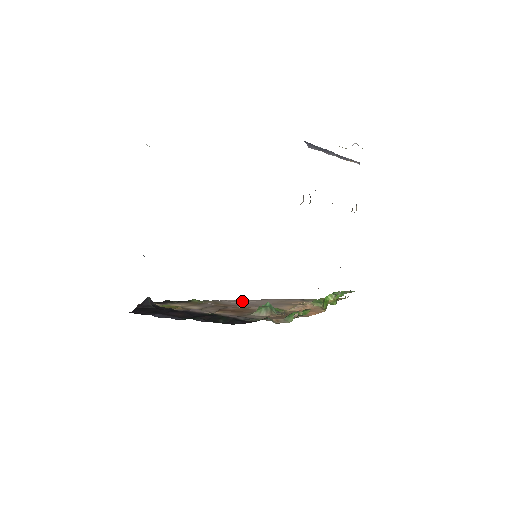
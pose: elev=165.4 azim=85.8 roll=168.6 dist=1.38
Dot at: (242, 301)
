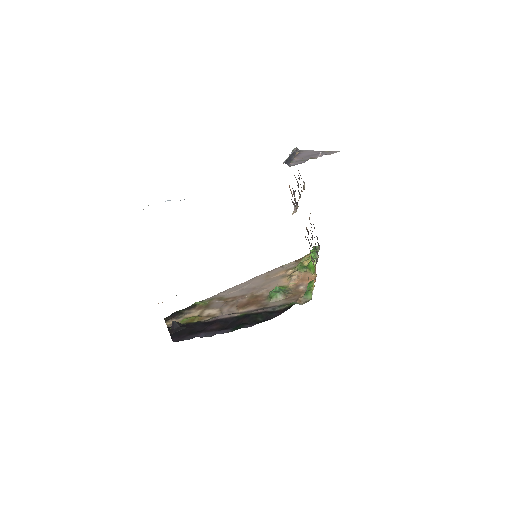
Dot at: (238, 288)
